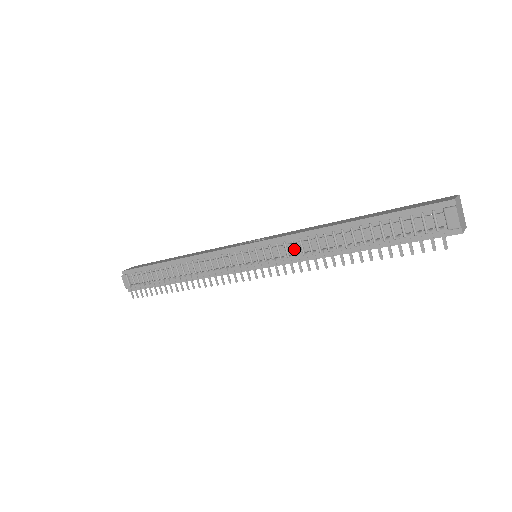
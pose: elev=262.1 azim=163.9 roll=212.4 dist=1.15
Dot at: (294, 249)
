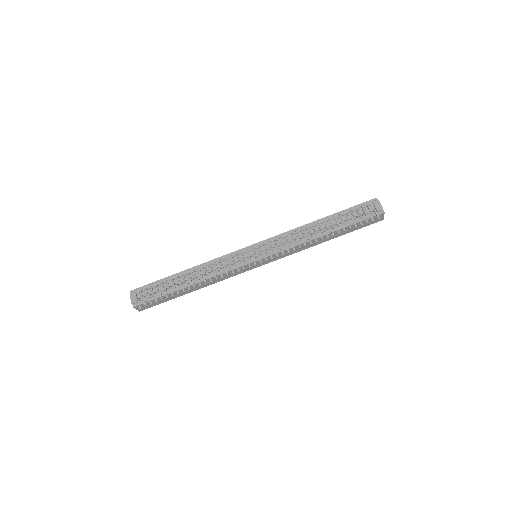
Dot at: (287, 240)
